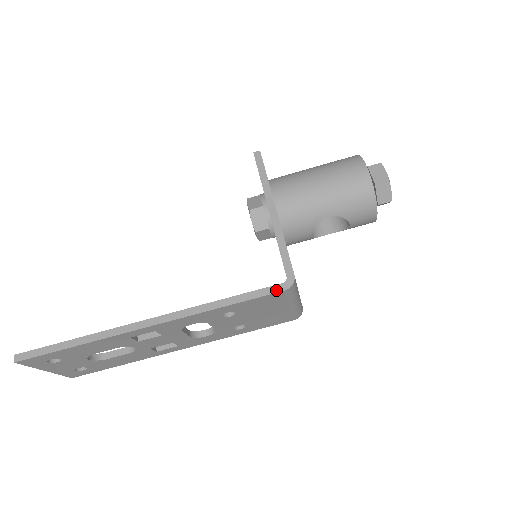
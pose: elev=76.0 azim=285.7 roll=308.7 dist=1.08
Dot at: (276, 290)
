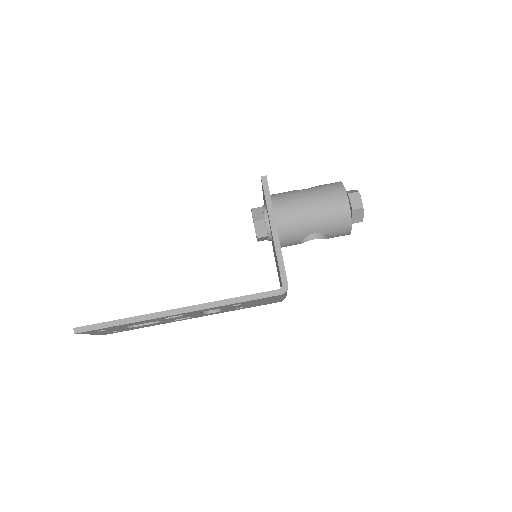
Dot at: (274, 294)
